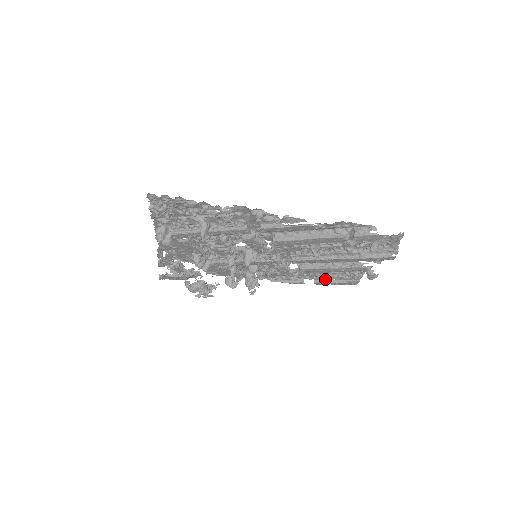
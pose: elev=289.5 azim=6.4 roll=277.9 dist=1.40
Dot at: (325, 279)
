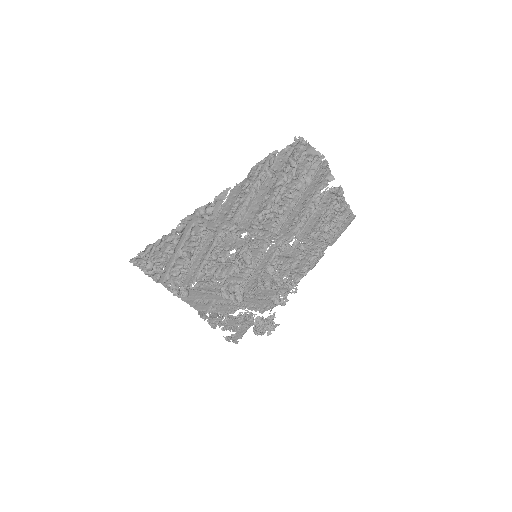
Dot at: (331, 234)
